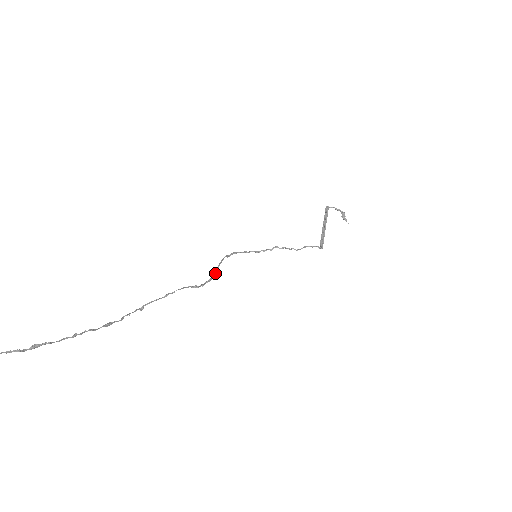
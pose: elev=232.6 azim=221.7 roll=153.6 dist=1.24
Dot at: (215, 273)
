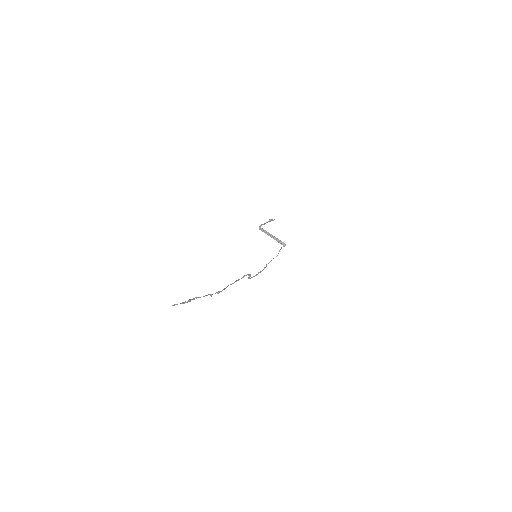
Dot at: (249, 276)
